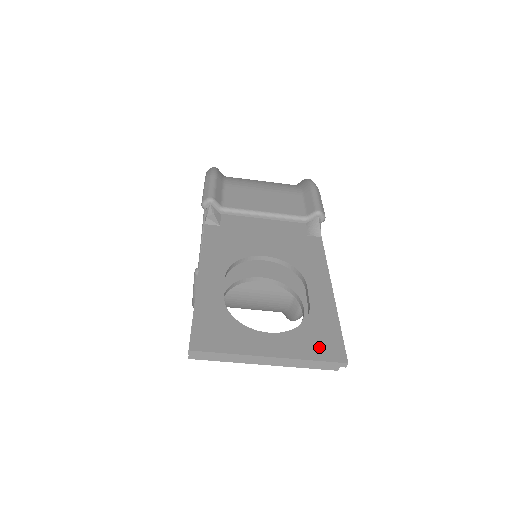
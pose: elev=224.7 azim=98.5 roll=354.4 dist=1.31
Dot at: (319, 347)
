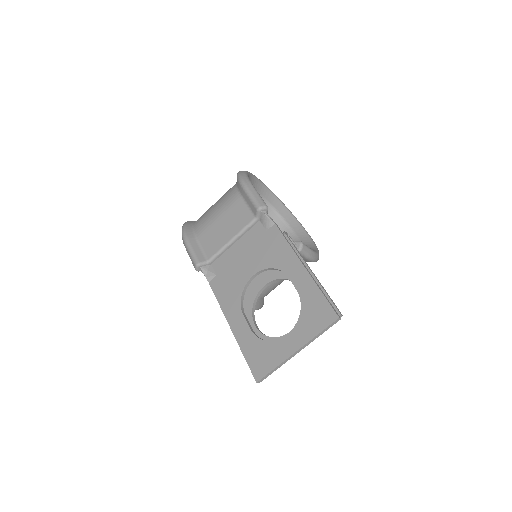
Dot at: (318, 320)
